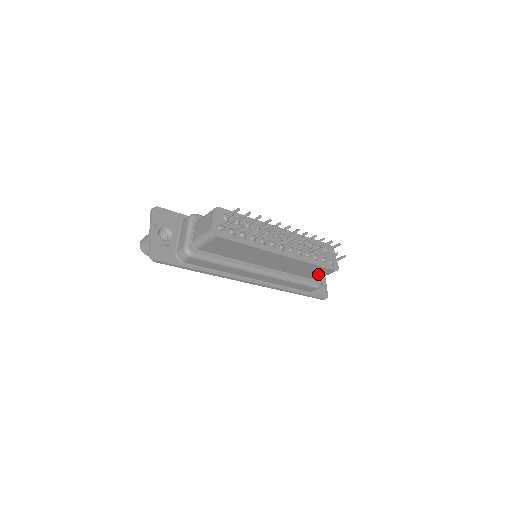
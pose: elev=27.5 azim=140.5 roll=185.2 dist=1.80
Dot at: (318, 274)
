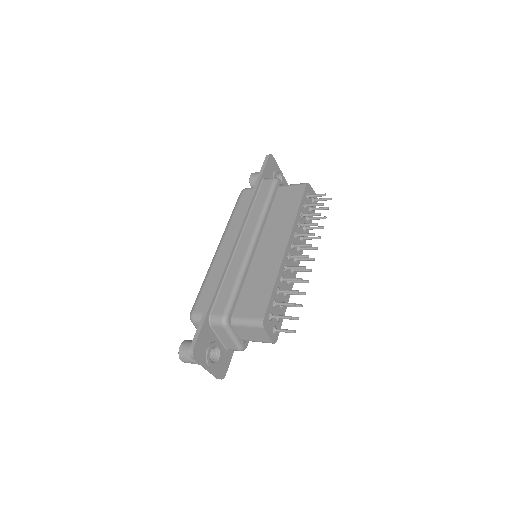
Dot at: occluded
